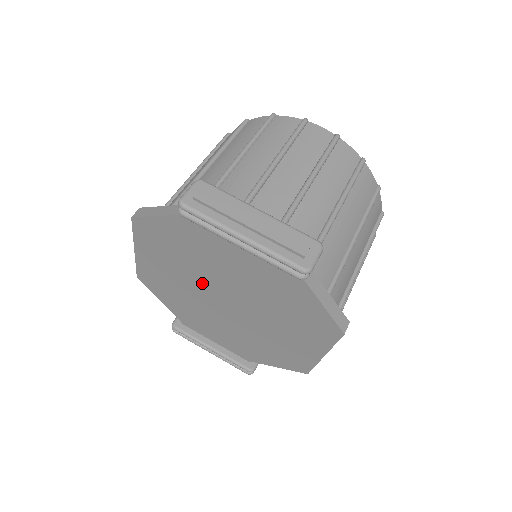
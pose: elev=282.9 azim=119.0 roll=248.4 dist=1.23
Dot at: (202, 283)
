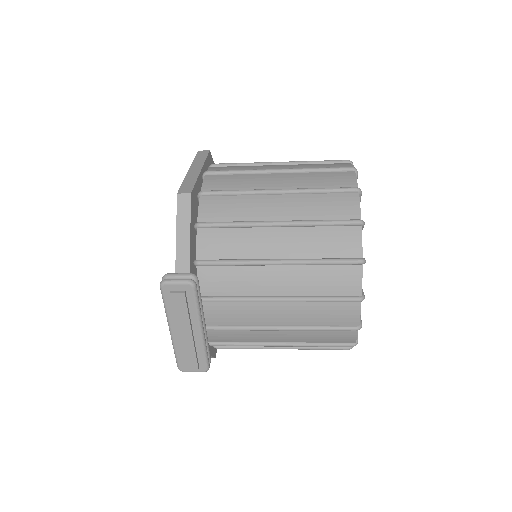
Dot at: occluded
